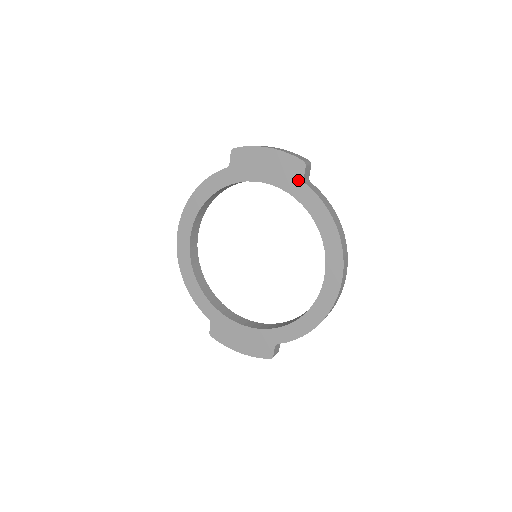
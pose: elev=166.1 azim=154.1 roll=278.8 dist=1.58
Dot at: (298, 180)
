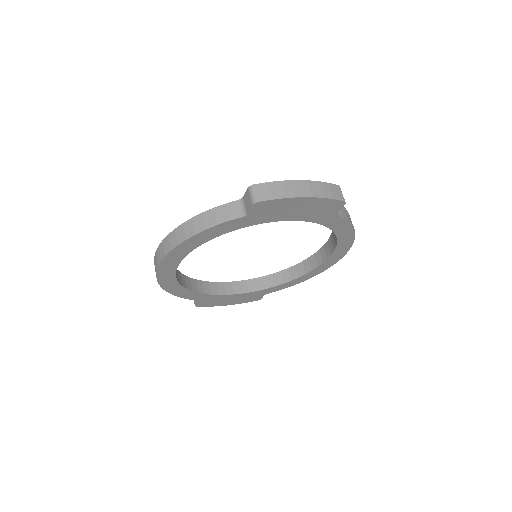
Dot at: (331, 214)
